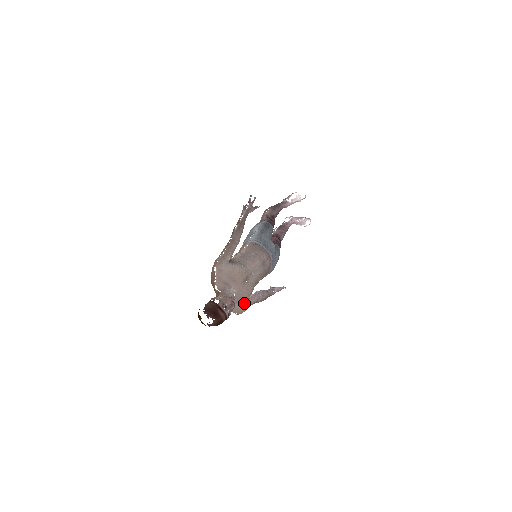
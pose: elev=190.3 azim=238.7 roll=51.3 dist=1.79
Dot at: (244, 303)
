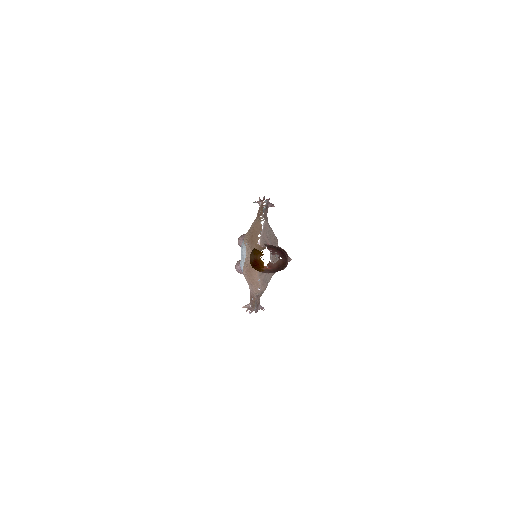
Dot at: (268, 280)
